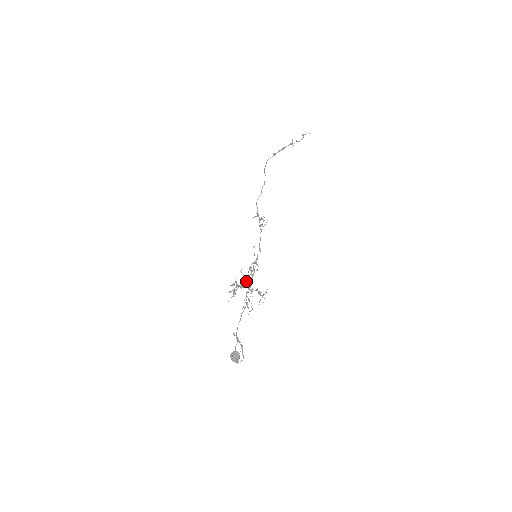
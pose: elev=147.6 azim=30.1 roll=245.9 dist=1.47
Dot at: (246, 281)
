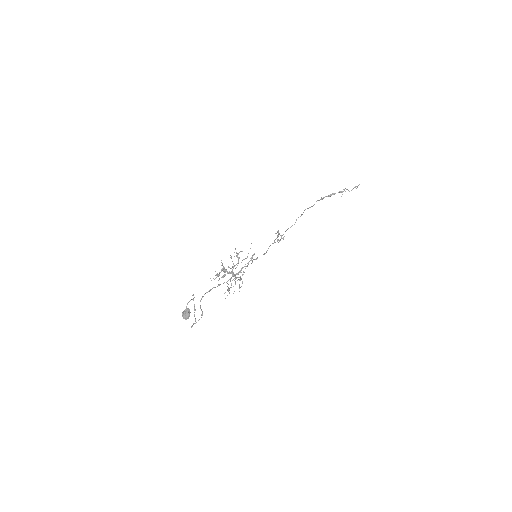
Dot at: (233, 267)
